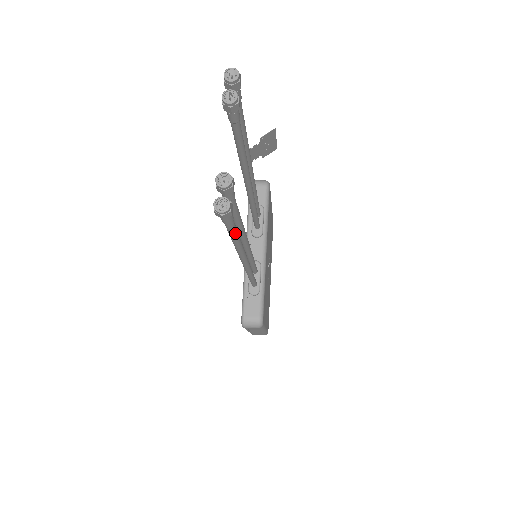
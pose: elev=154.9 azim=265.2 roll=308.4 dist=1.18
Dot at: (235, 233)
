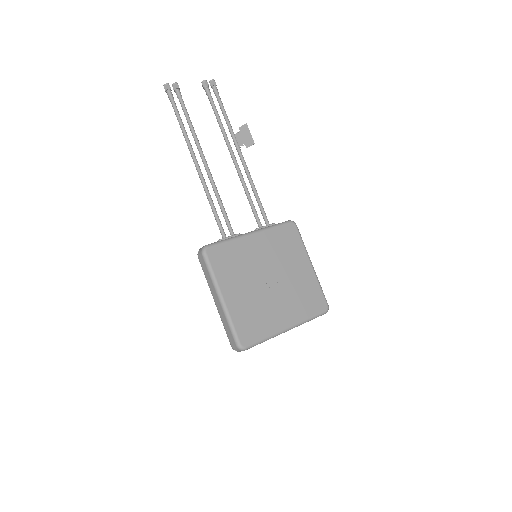
Dot at: (177, 113)
